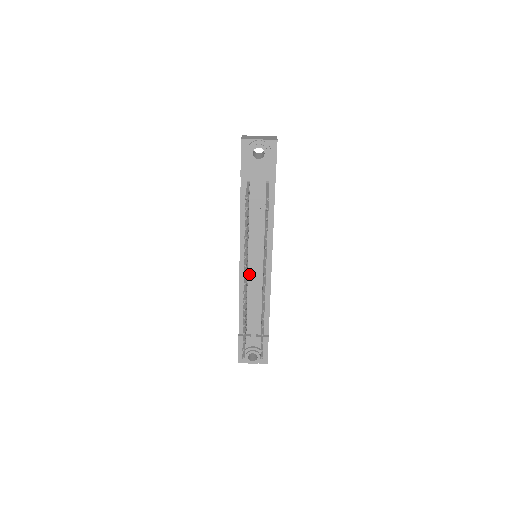
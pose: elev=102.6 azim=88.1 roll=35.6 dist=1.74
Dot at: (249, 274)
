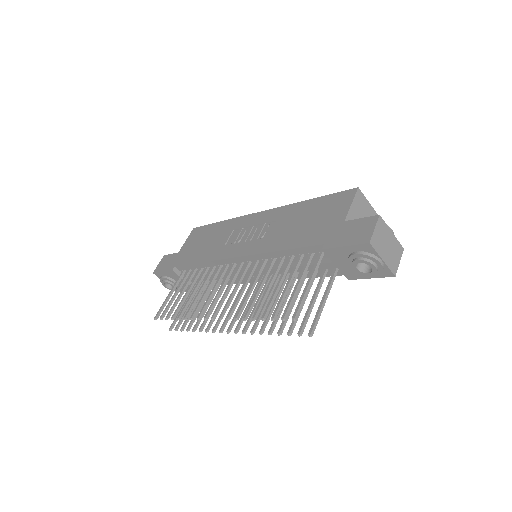
Dot at: occluded
